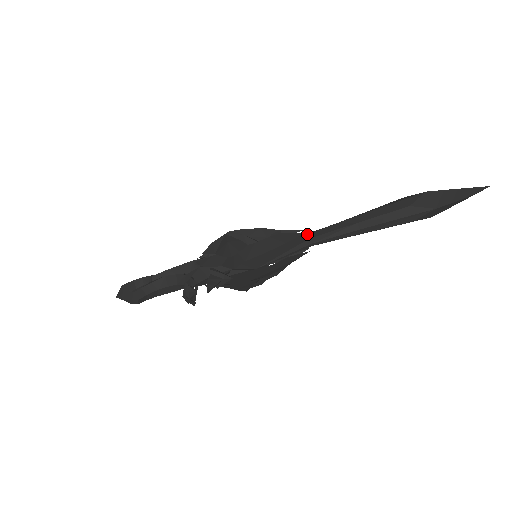
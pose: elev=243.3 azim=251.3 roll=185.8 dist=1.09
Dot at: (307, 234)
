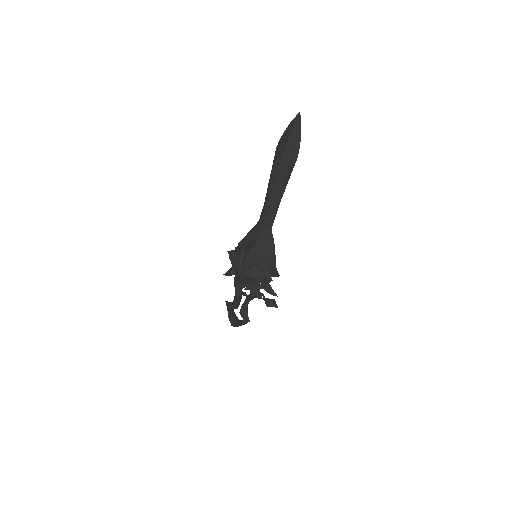
Dot at: (263, 228)
